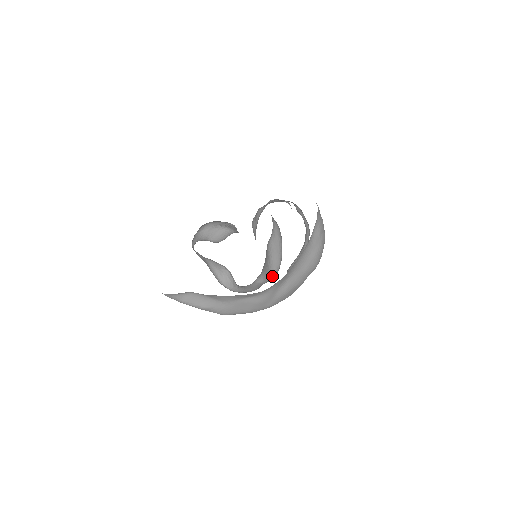
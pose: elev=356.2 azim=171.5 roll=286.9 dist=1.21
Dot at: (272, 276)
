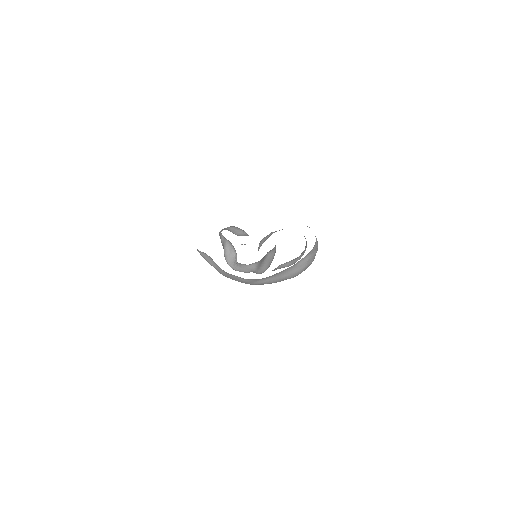
Dot at: (259, 272)
